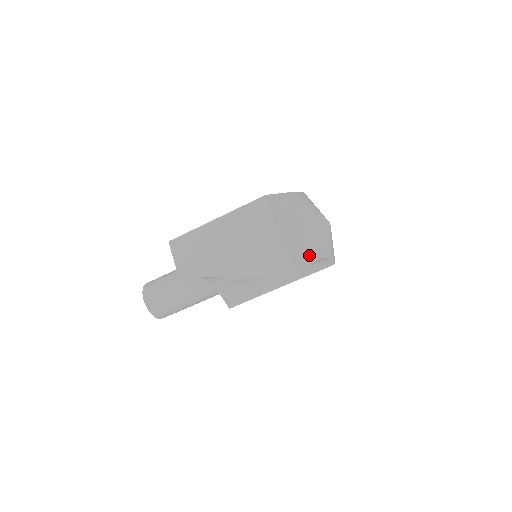
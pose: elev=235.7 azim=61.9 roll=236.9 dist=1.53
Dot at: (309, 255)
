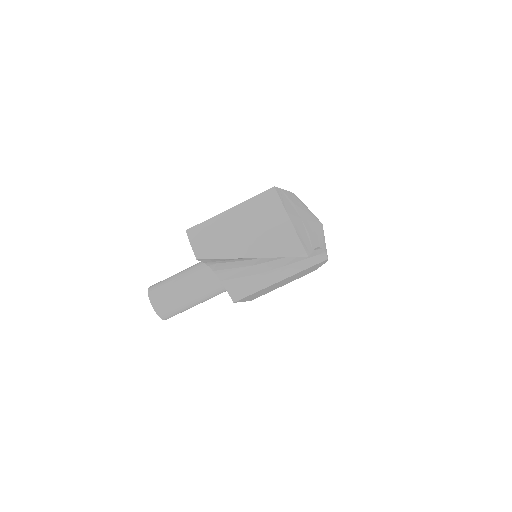
Dot at: (311, 241)
